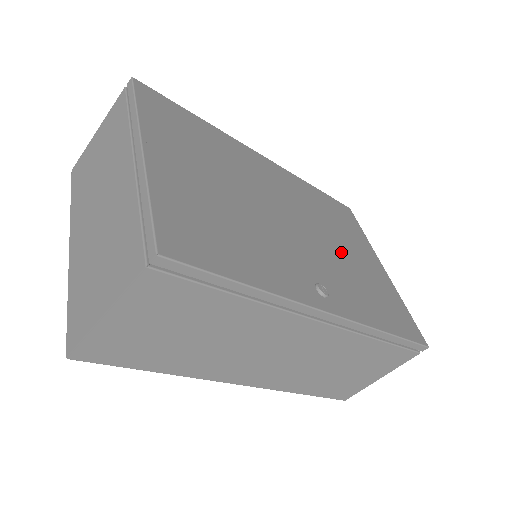
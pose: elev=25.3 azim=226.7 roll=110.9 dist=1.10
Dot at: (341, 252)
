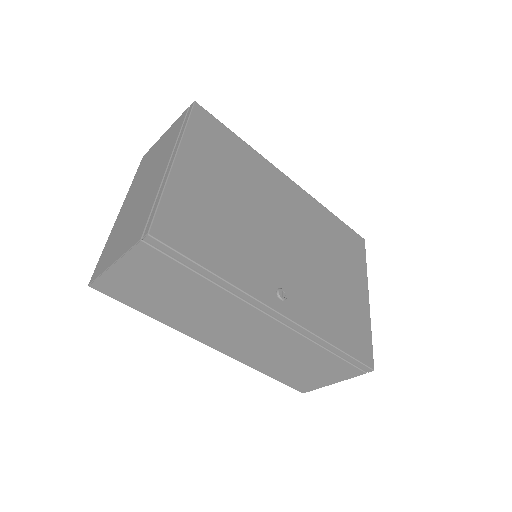
Dot at: (325, 272)
